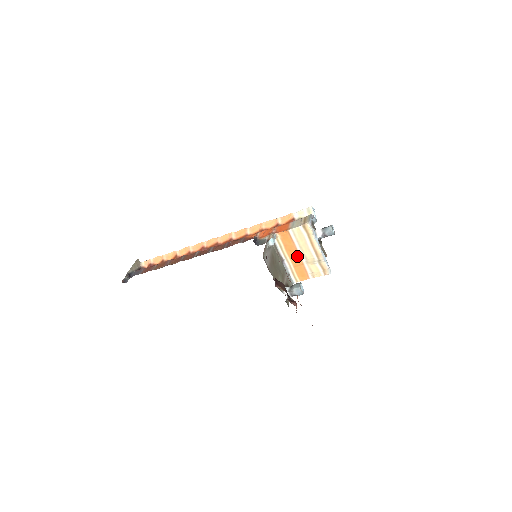
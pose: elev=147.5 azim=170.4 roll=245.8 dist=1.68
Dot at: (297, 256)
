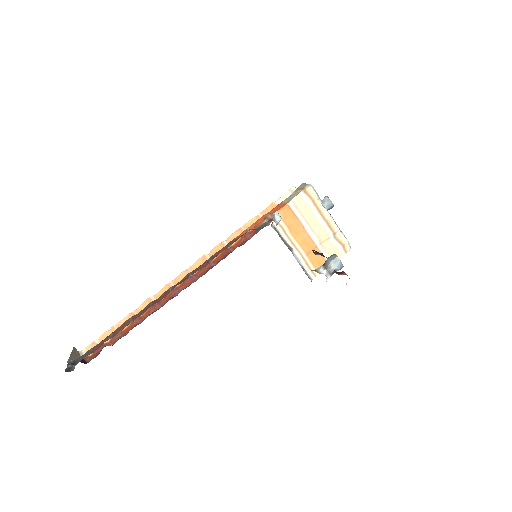
Dot at: (306, 238)
